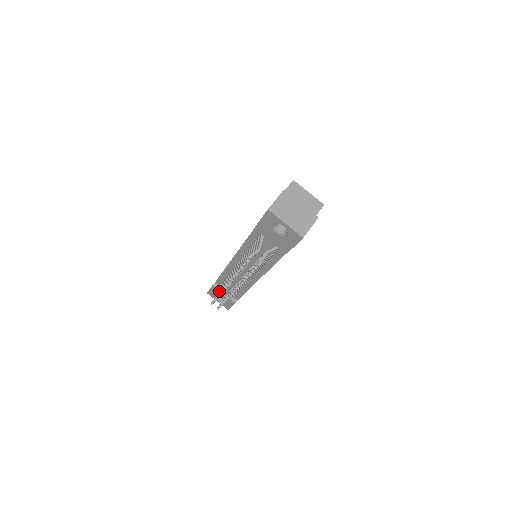
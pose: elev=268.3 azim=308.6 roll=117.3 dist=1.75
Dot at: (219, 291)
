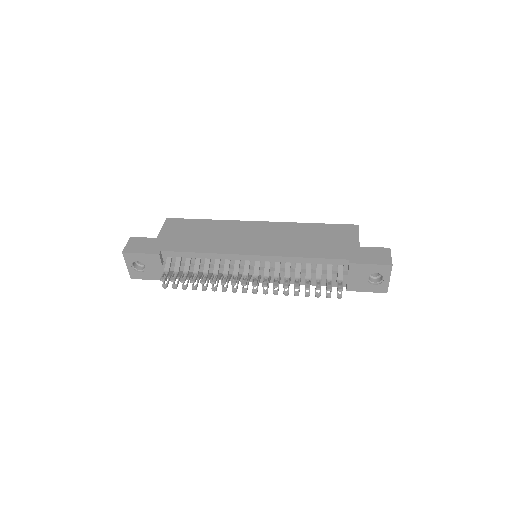
Dot at: (170, 266)
